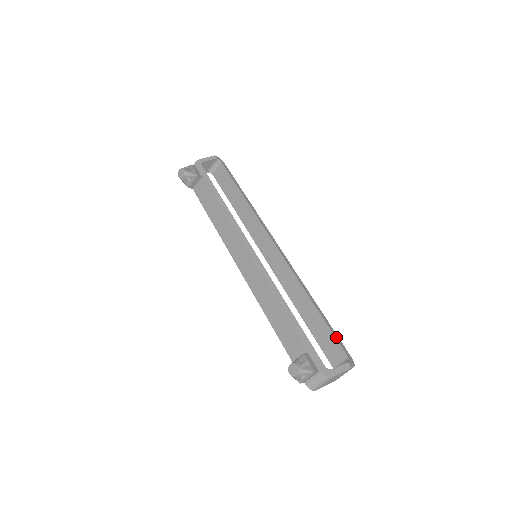
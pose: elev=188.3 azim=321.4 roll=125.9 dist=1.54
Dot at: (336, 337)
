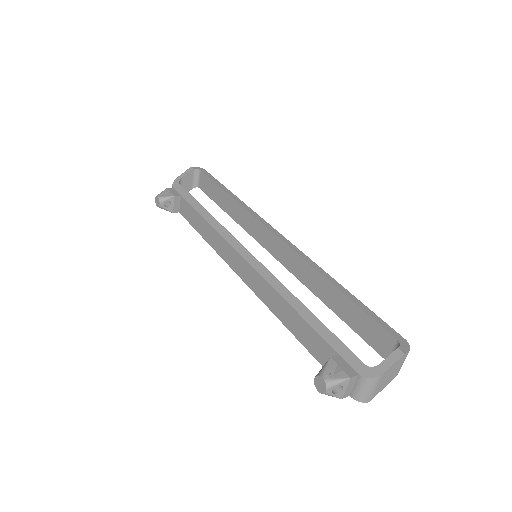
Dot at: (375, 319)
